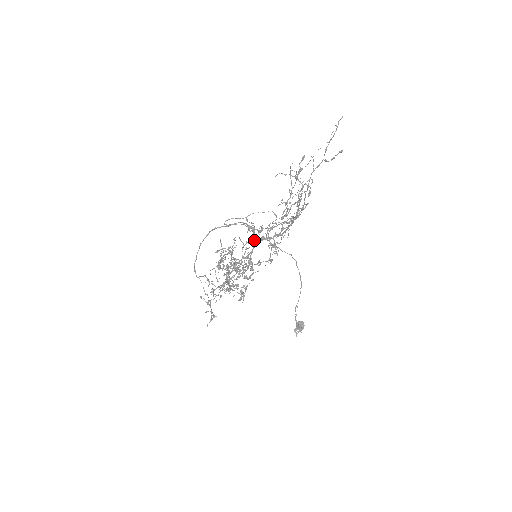
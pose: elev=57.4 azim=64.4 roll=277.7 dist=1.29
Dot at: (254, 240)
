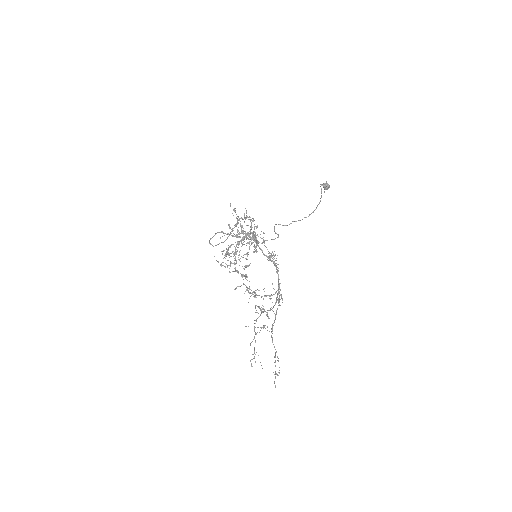
Dot at: occluded
